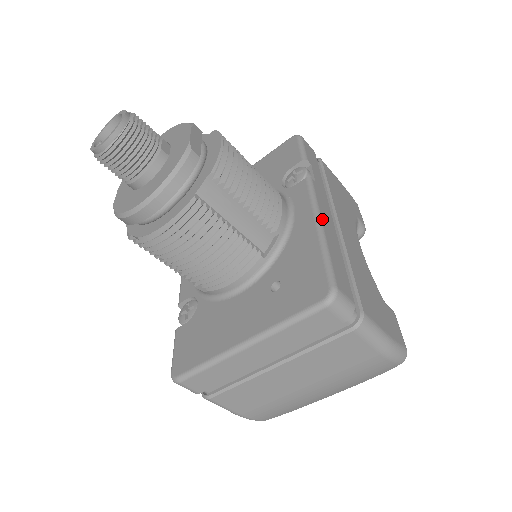
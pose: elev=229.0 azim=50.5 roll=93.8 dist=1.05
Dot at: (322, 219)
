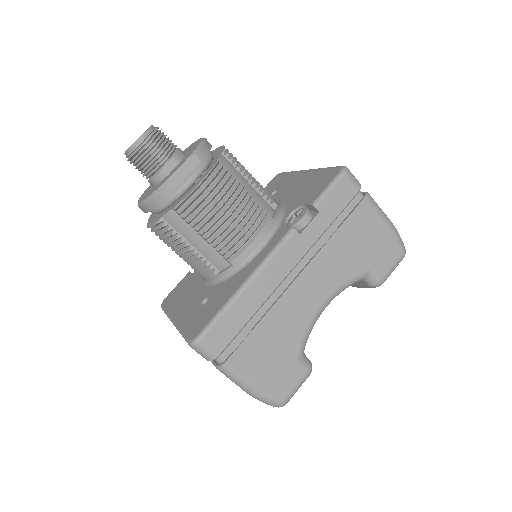
Dot at: (257, 277)
